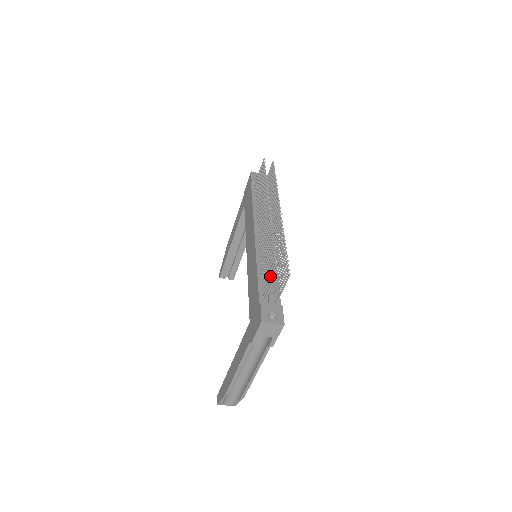
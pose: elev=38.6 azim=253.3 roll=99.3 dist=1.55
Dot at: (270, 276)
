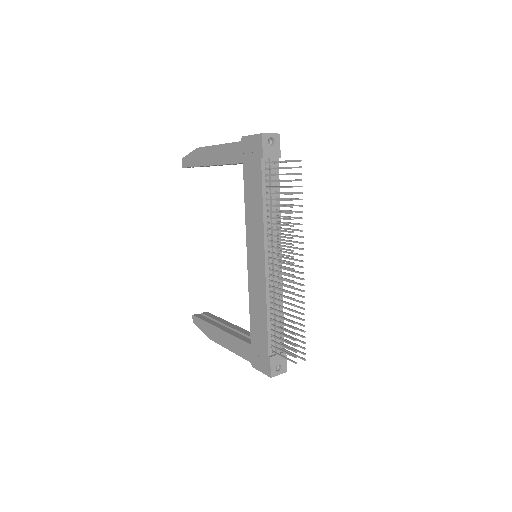
Dot at: (285, 347)
